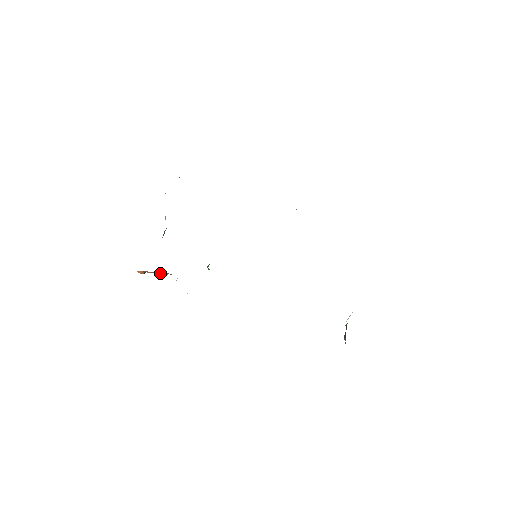
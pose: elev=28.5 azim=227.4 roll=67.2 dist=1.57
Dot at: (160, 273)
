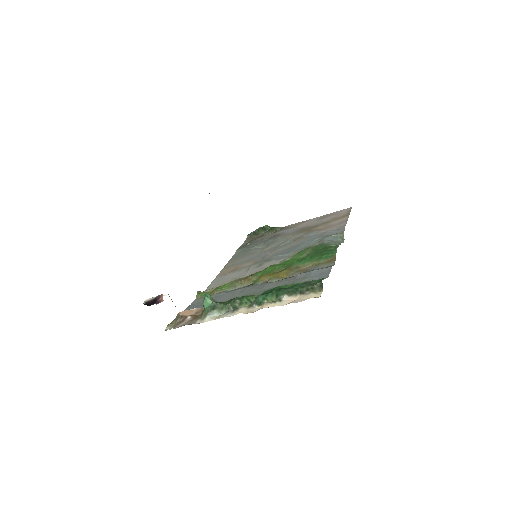
Dot at: occluded
